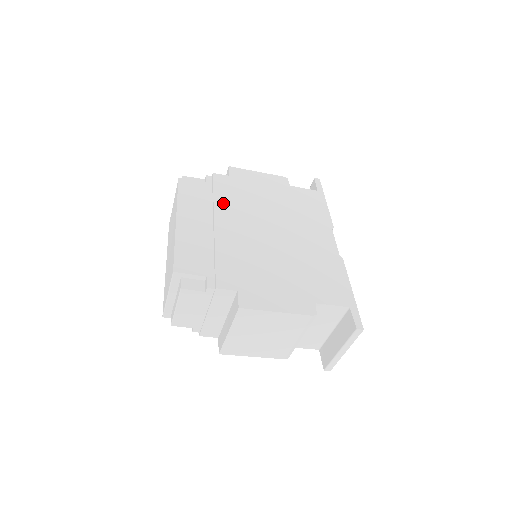
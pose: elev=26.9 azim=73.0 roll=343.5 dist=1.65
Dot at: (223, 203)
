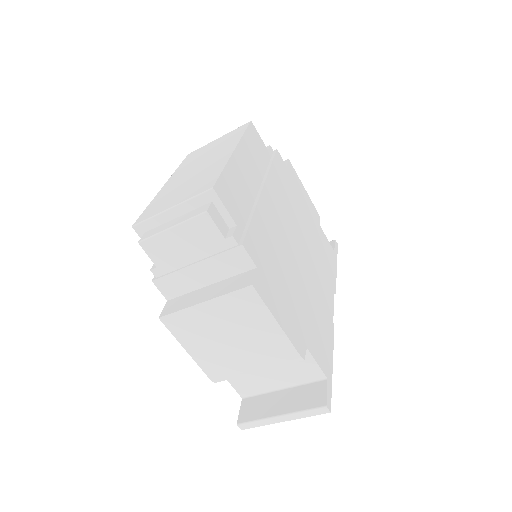
Dot at: (275, 180)
